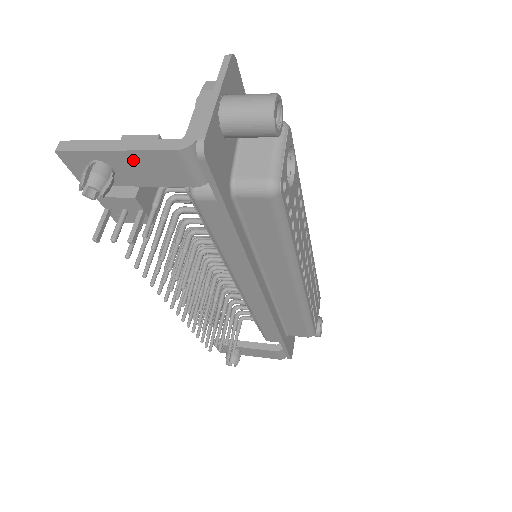
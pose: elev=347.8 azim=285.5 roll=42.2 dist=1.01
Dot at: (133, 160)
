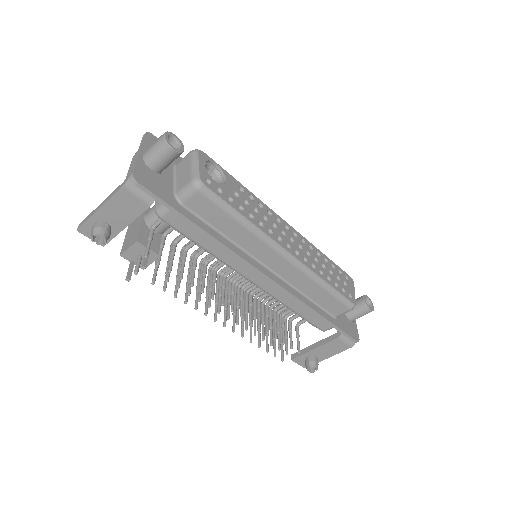
Dot at: (110, 209)
